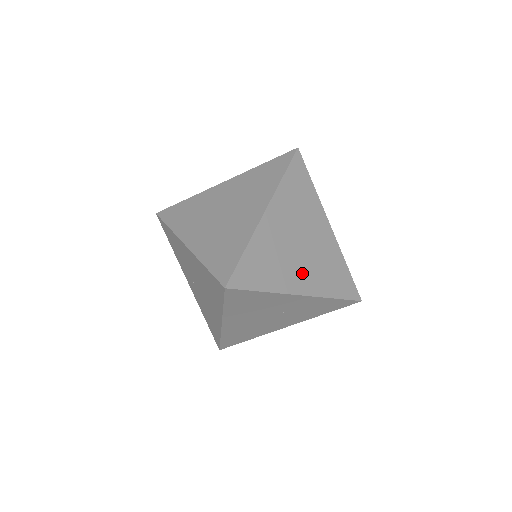
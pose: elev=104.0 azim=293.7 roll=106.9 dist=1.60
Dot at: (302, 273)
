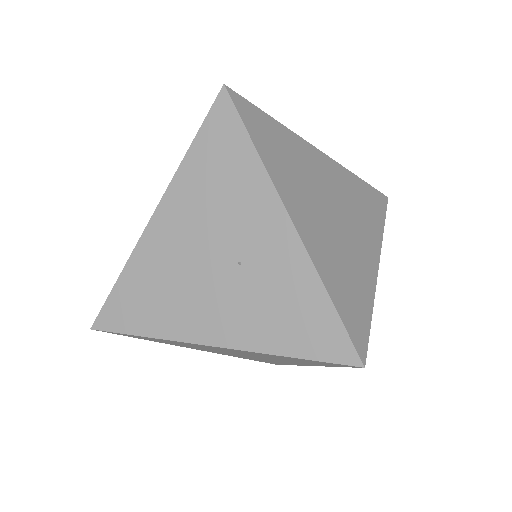
Dot at: (312, 217)
